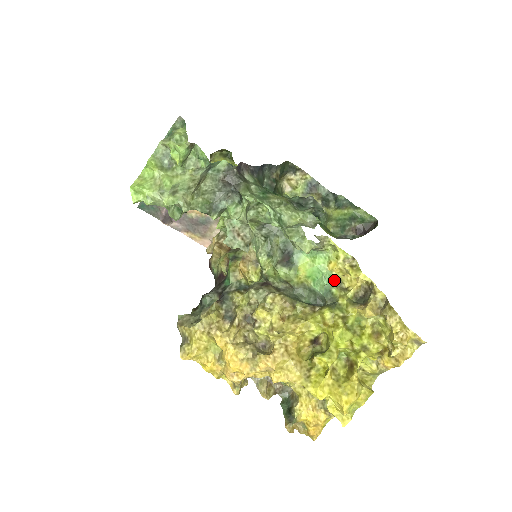
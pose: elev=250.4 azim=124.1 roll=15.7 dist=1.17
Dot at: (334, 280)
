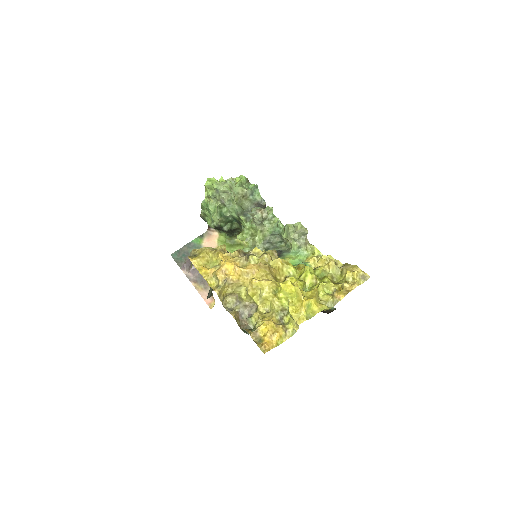
Dot at: occluded
